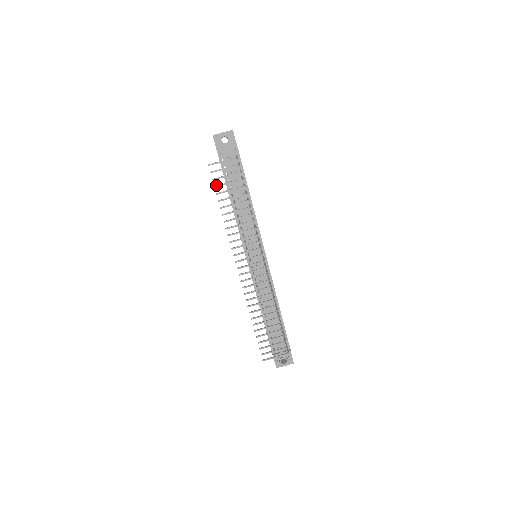
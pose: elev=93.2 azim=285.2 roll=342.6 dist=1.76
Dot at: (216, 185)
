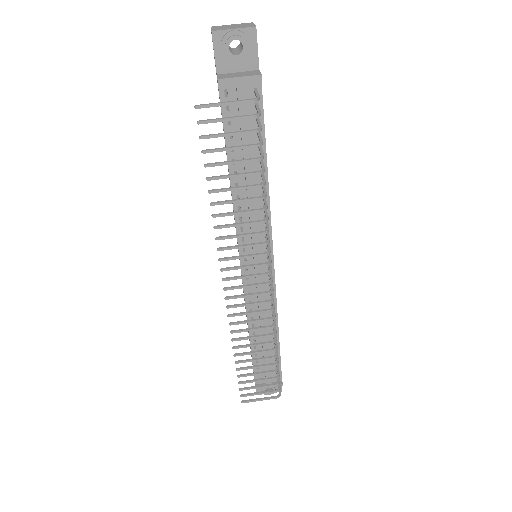
Dot at: occluded
